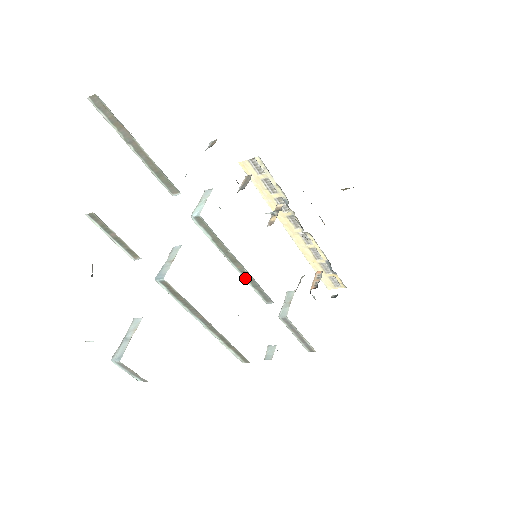
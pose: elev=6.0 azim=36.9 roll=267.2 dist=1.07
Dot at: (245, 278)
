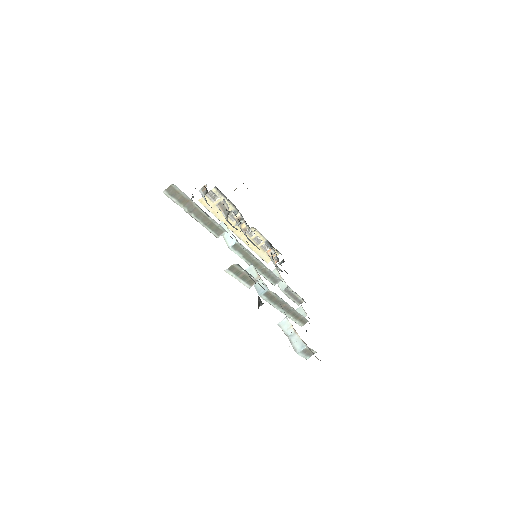
Dot at: (262, 274)
